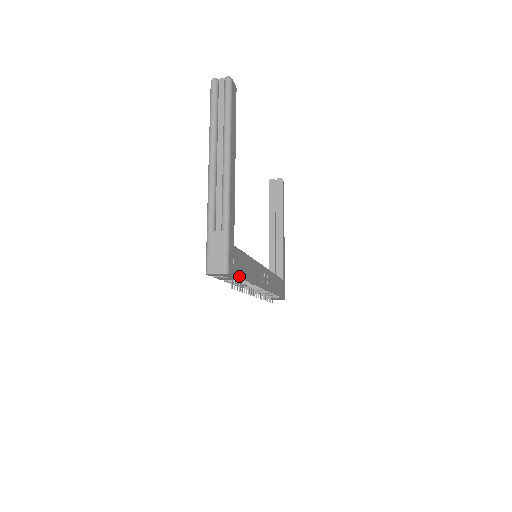
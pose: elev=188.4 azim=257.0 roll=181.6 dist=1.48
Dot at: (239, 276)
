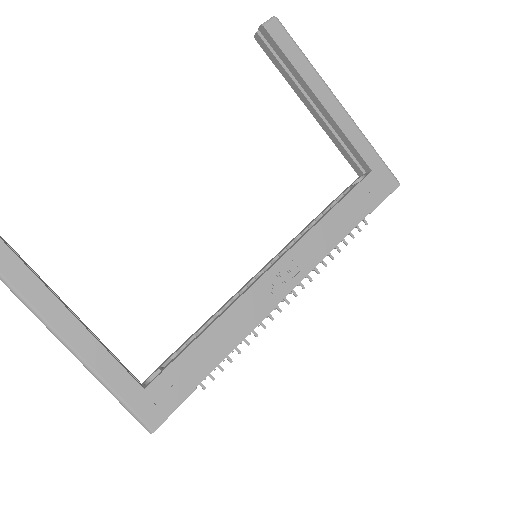
Dot at: (187, 394)
